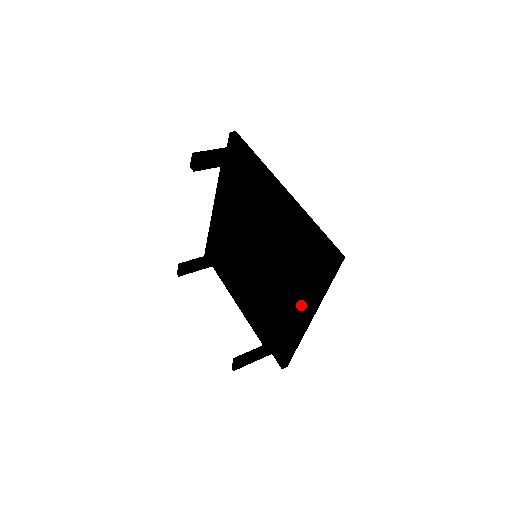
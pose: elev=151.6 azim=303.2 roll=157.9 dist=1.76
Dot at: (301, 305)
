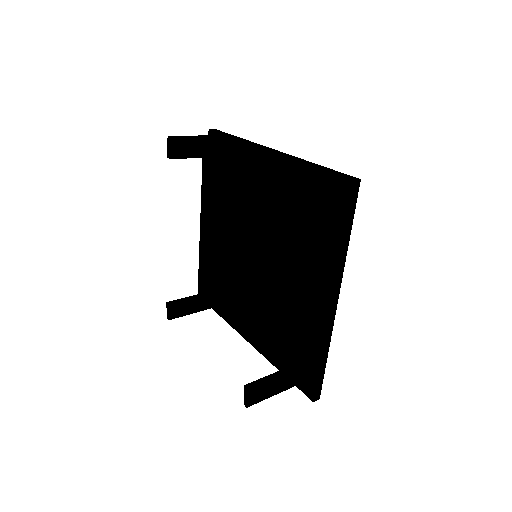
Dot at: (320, 282)
